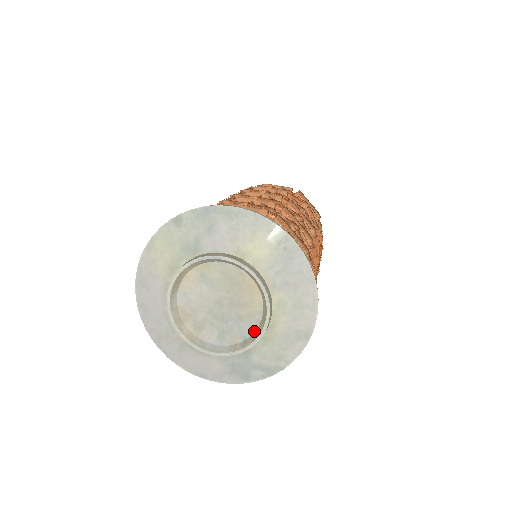
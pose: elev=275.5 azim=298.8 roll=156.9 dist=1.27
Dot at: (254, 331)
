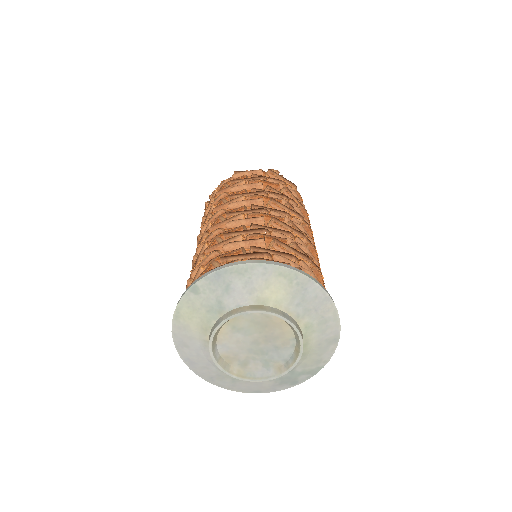
Dot at: (292, 353)
